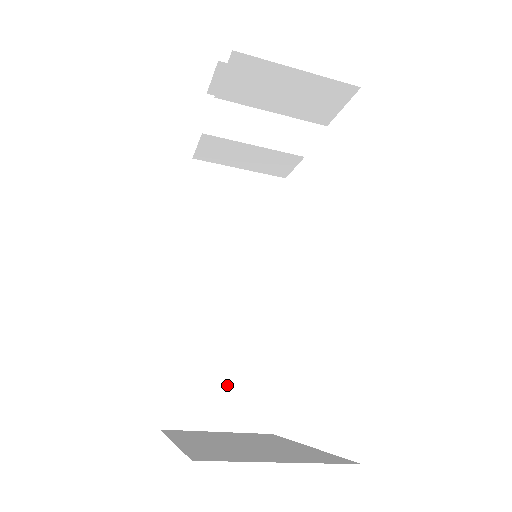
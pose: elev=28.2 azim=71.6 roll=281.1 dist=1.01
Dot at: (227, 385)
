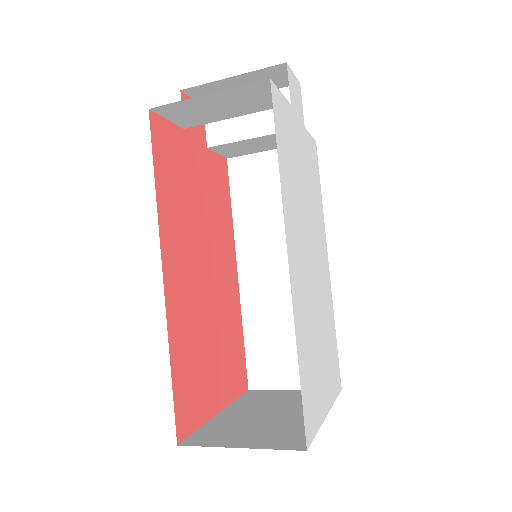
Dot at: (294, 352)
